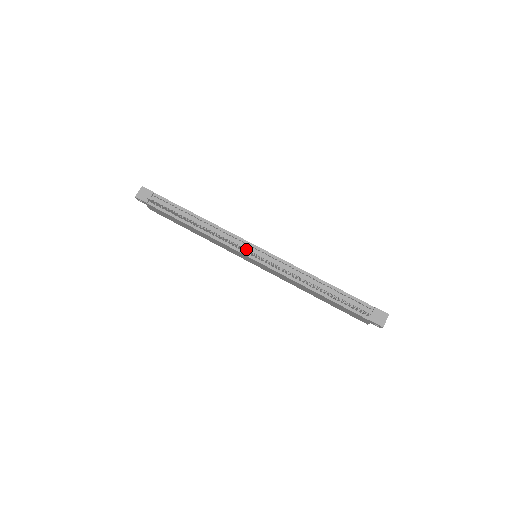
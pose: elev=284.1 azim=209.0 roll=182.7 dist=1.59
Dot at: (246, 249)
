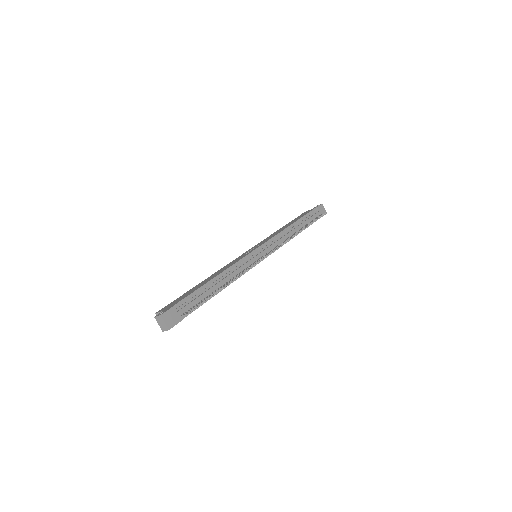
Dot at: (256, 258)
